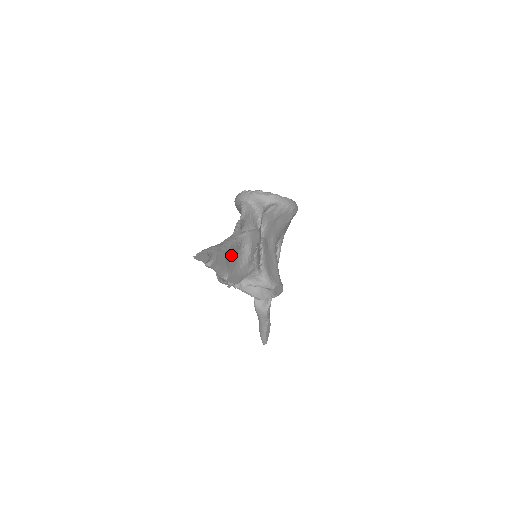
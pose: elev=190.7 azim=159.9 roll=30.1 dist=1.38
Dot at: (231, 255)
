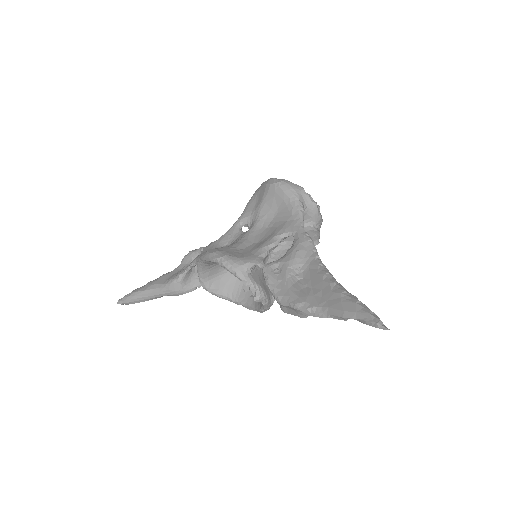
Dot at: occluded
